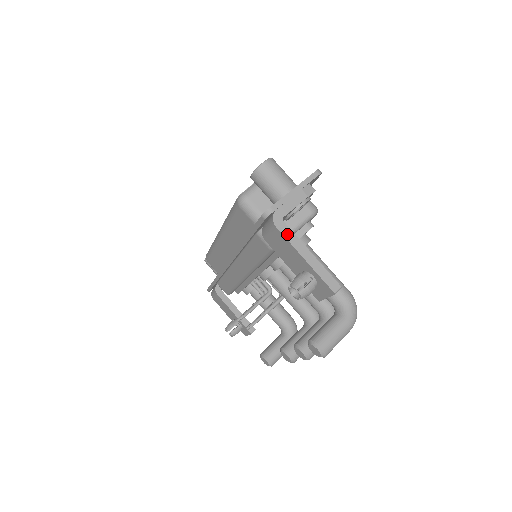
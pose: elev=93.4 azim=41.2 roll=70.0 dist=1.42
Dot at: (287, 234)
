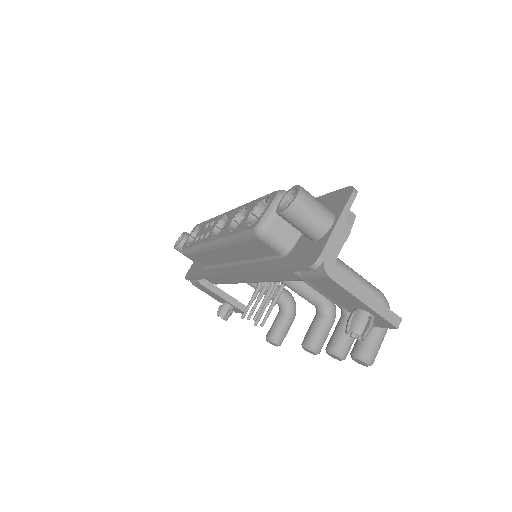
Dot at: (342, 282)
